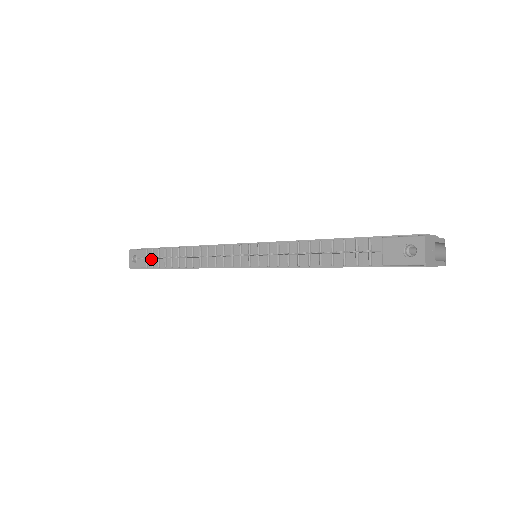
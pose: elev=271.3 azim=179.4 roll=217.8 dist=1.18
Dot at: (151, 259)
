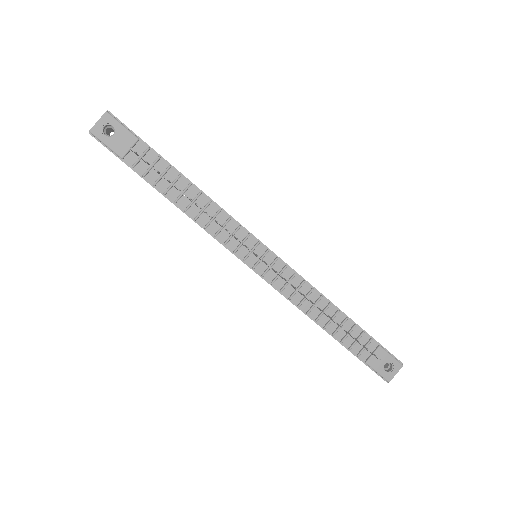
Dot at: (137, 155)
